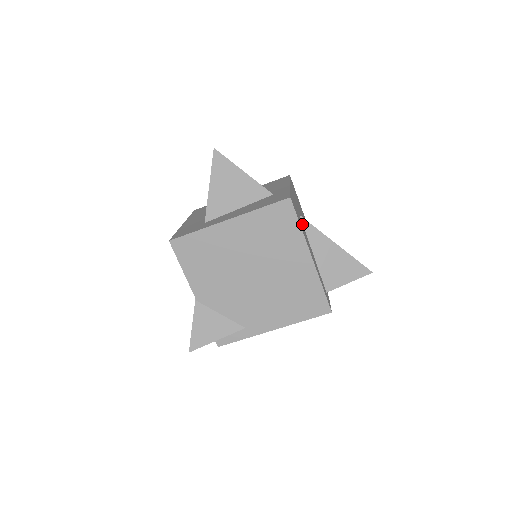
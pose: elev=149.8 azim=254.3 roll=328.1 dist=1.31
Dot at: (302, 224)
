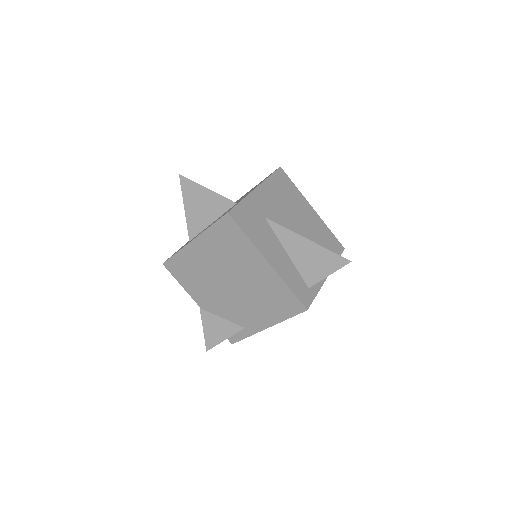
Dot at: (266, 227)
